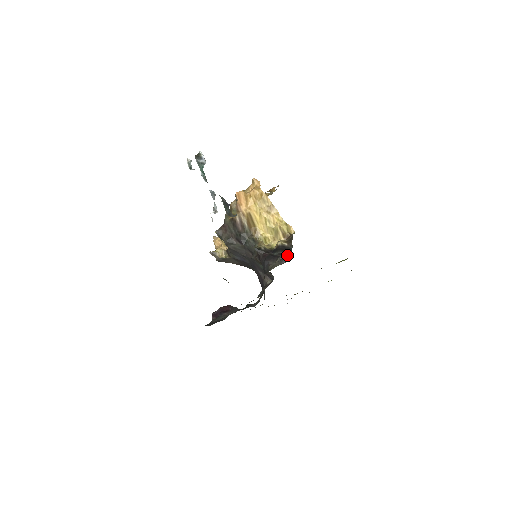
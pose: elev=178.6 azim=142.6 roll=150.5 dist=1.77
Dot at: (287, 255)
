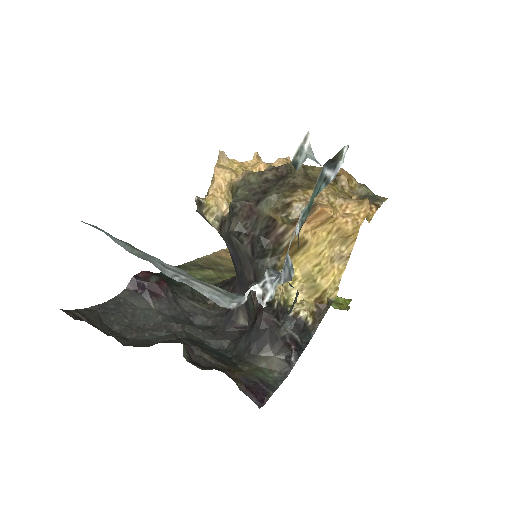
Dot at: (298, 354)
